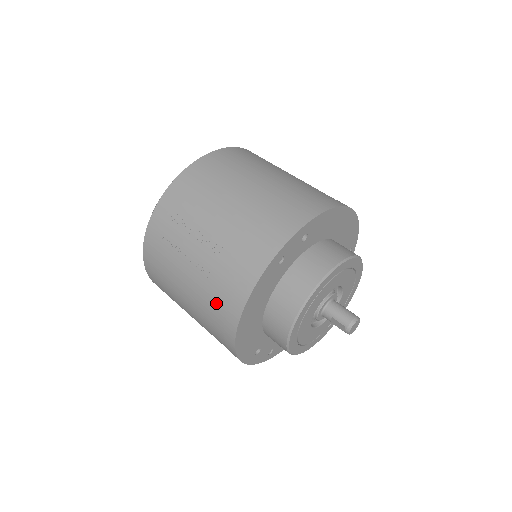
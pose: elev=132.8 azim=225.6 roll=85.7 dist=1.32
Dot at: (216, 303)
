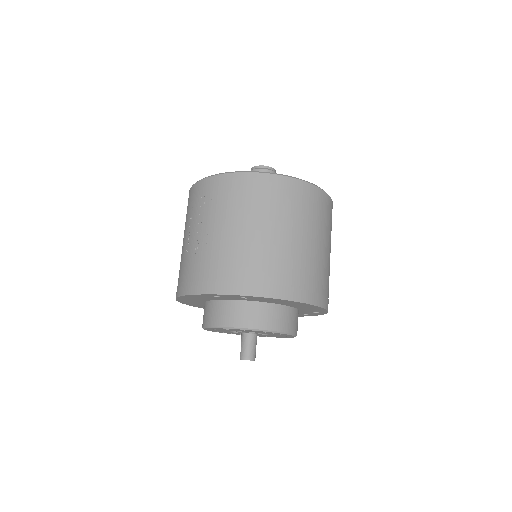
Dot at: (180, 273)
